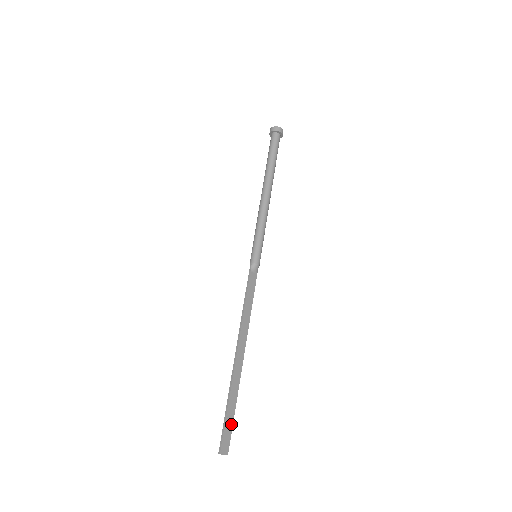
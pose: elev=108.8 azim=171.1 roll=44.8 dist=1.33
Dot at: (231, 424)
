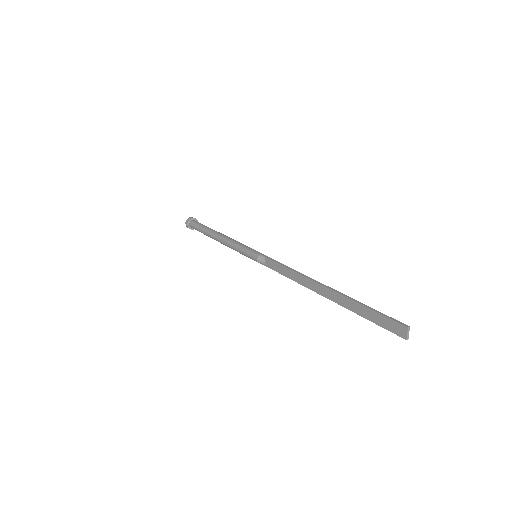
Dot at: (379, 322)
